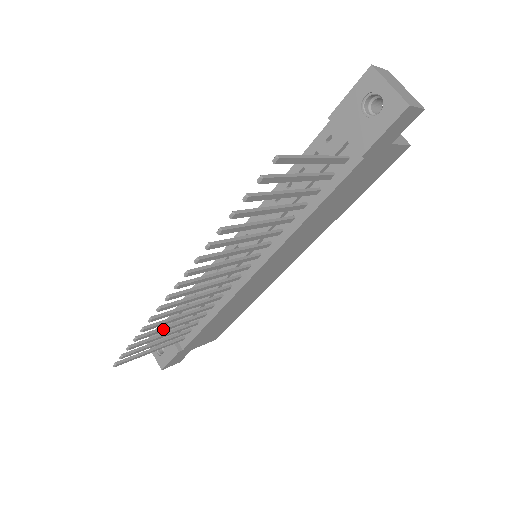
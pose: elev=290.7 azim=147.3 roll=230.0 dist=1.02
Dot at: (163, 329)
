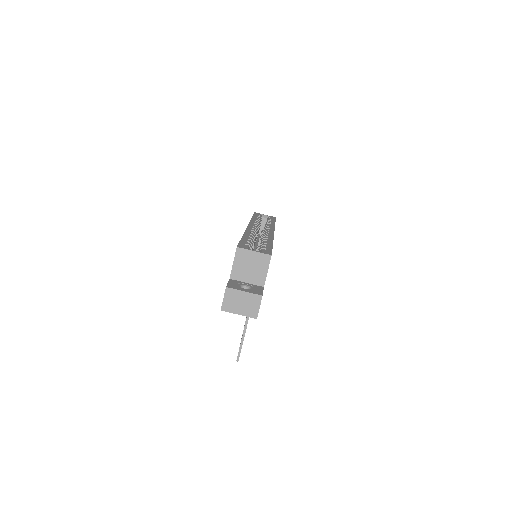
Dot at: occluded
